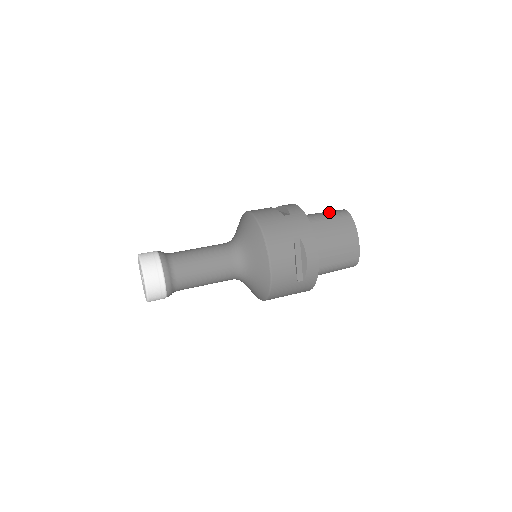
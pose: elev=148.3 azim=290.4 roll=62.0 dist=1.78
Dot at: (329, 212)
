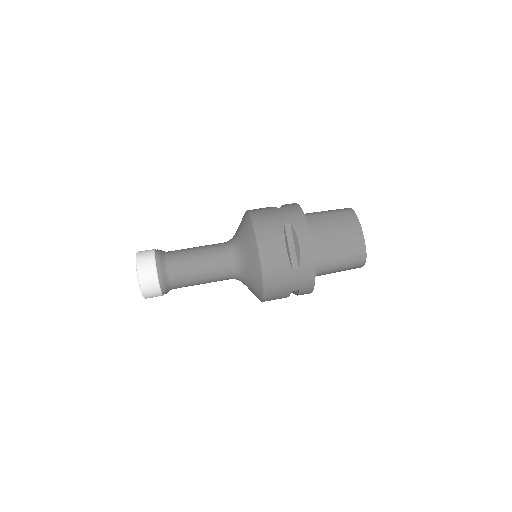
Dot at: (330, 210)
